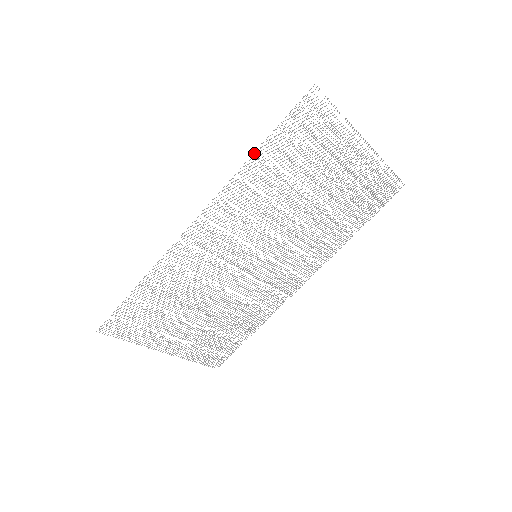
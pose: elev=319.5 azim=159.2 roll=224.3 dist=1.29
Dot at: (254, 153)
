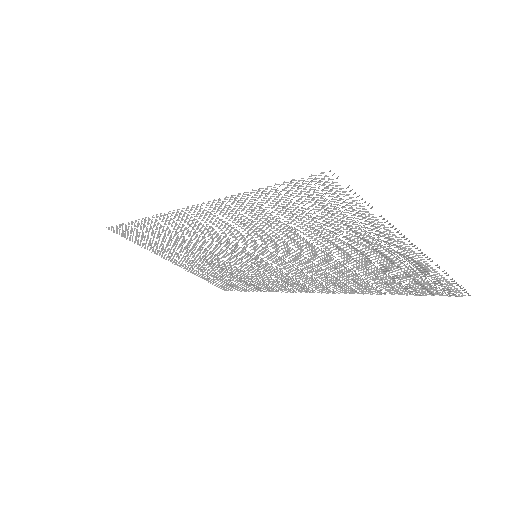
Dot at: (243, 193)
